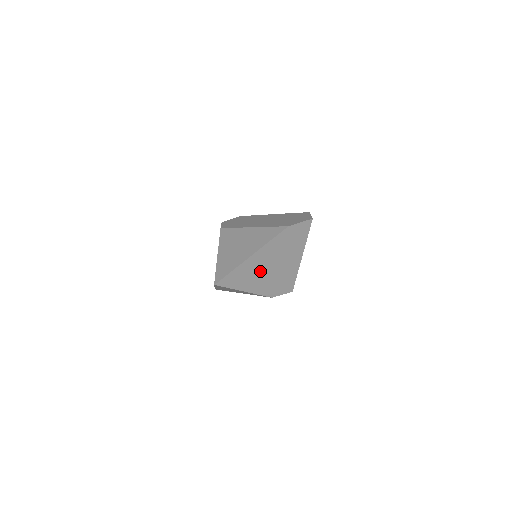
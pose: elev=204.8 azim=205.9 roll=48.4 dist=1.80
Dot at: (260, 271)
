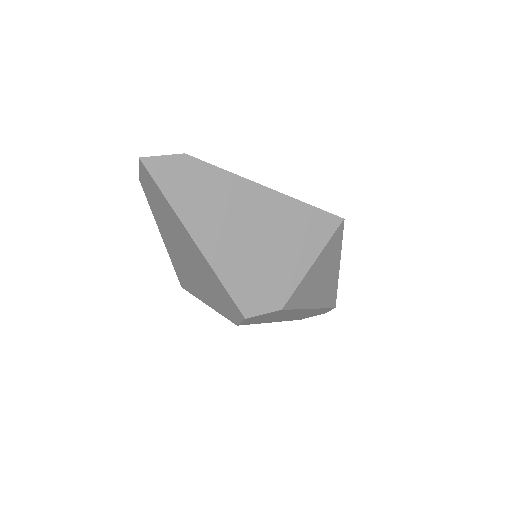
Dot at: (189, 268)
